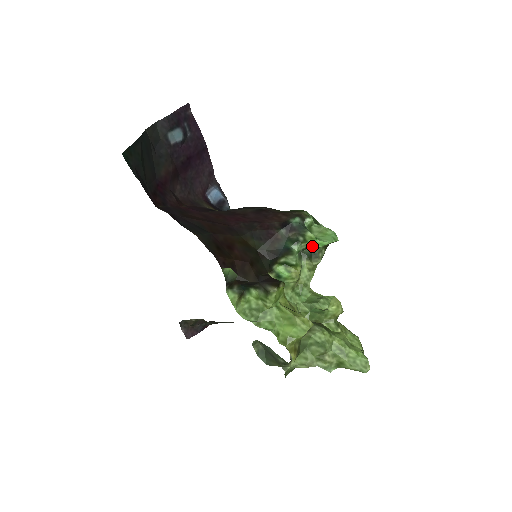
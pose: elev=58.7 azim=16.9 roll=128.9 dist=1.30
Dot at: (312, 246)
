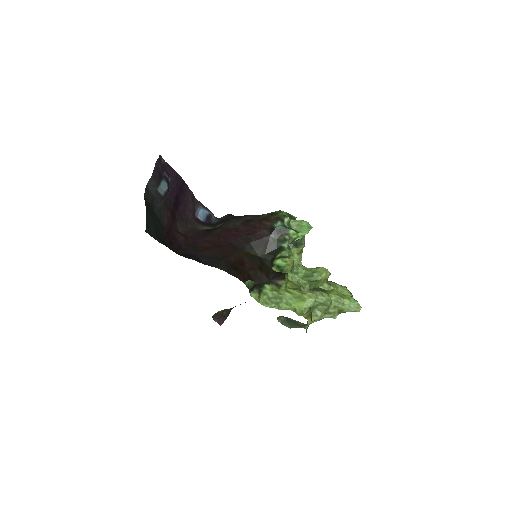
Dot at: (296, 239)
